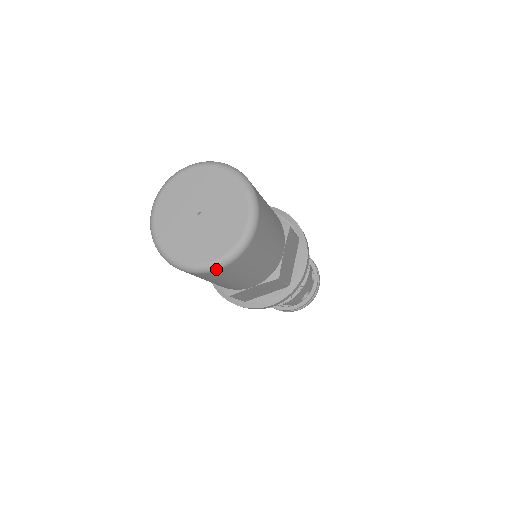
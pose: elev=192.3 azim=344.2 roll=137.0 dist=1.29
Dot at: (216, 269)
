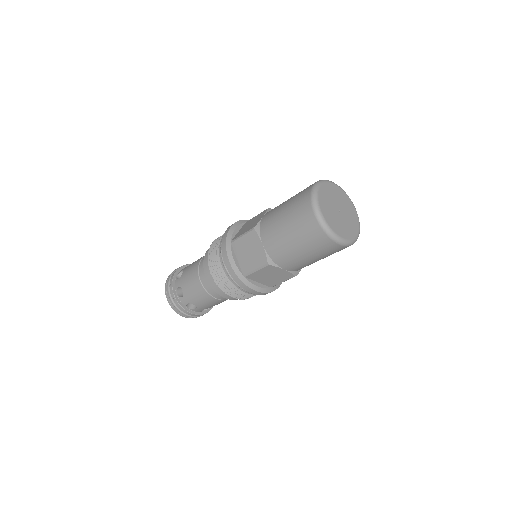
Dot at: (339, 243)
